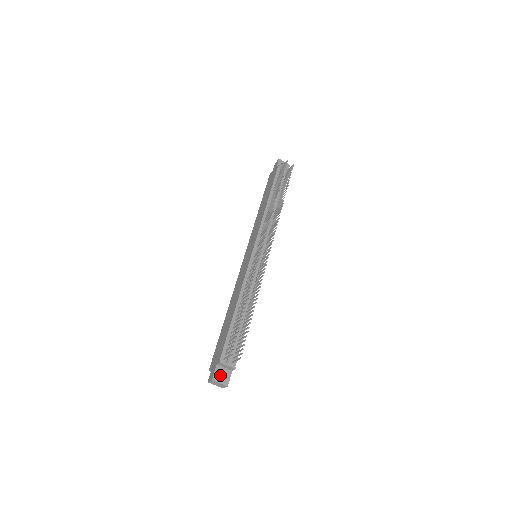
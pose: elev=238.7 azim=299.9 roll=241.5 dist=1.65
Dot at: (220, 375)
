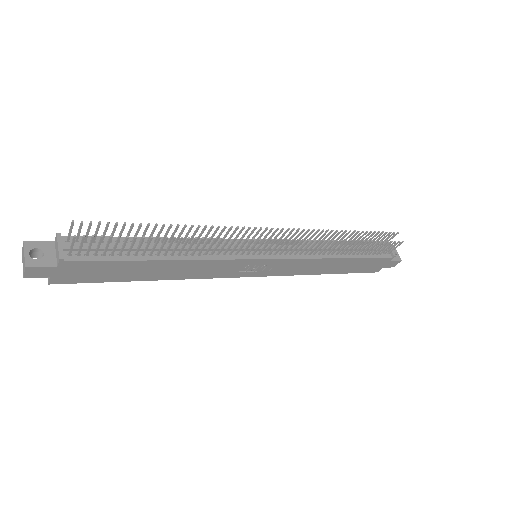
Dot at: occluded
